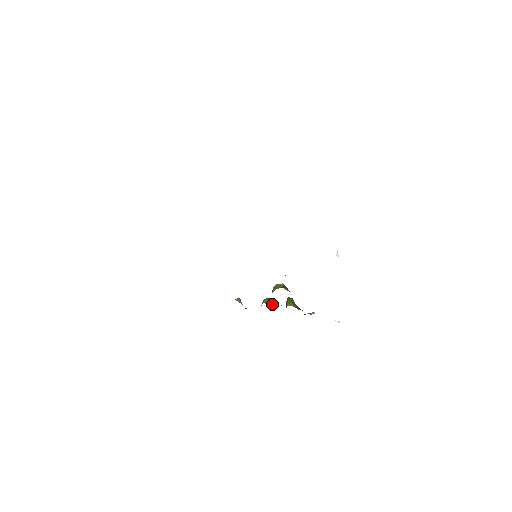
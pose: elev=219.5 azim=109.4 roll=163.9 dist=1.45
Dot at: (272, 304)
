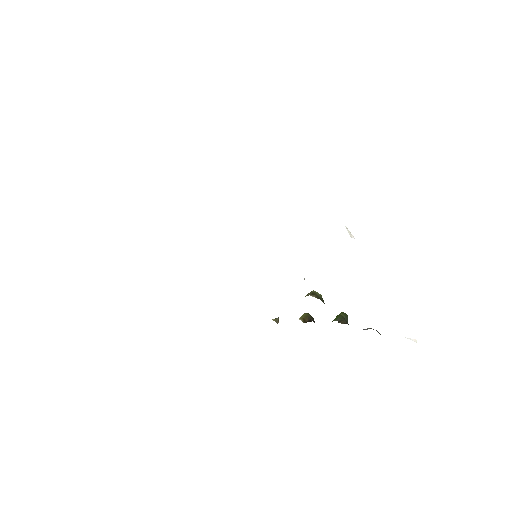
Dot at: (309, 319)
